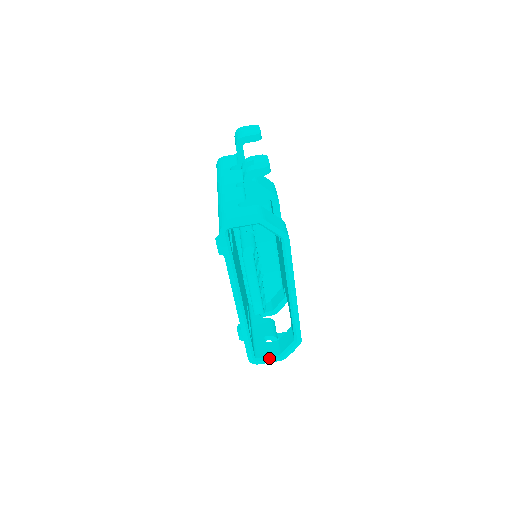
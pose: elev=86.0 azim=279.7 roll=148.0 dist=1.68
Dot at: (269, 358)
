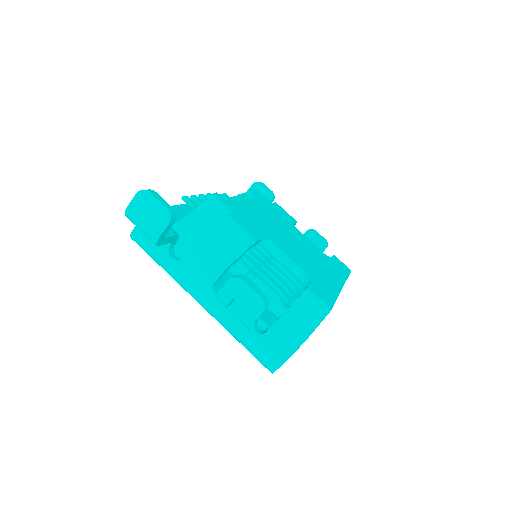
Dot at: occluded
